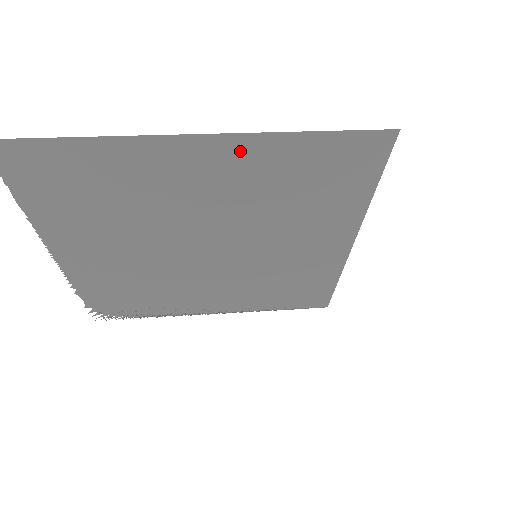
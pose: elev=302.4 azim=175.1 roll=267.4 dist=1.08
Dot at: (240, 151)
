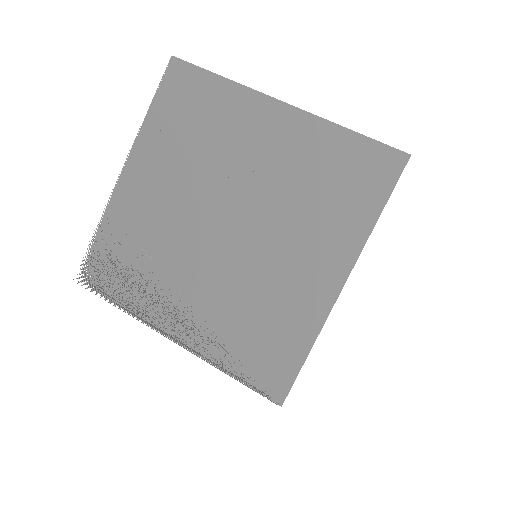
Dot at: (301, 127)
